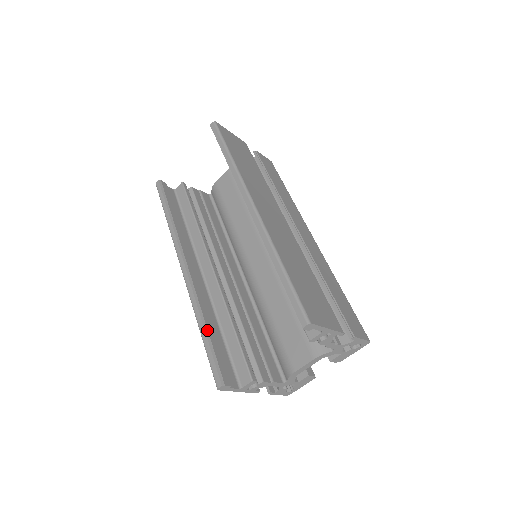
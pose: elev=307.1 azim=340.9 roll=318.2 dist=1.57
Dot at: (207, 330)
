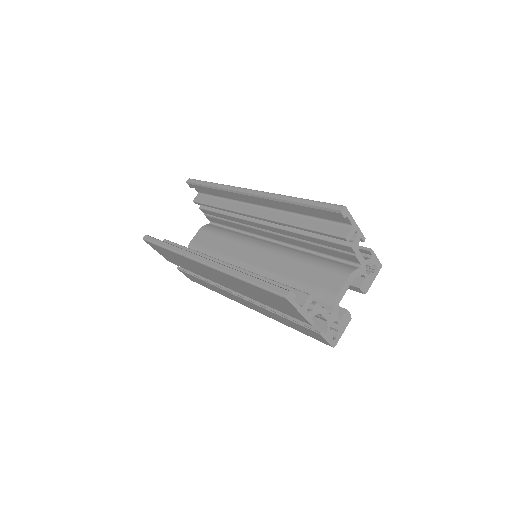
Dot at: occluded
